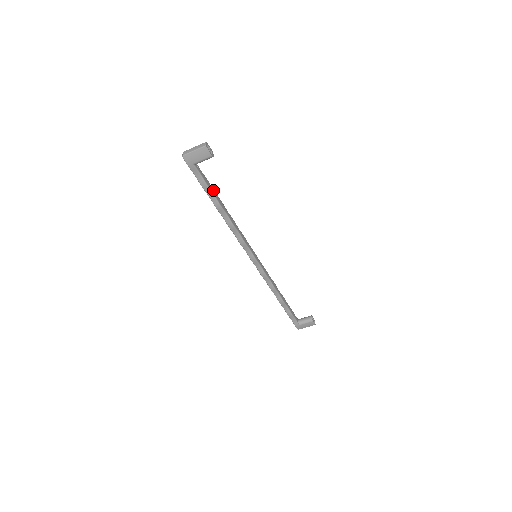
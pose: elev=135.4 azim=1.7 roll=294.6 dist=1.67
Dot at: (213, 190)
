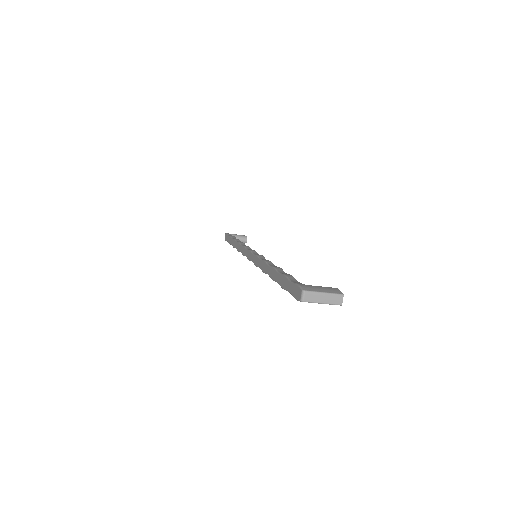
Dot at: occluded
